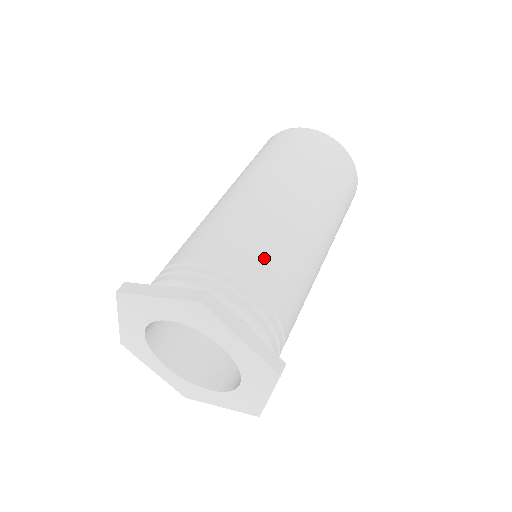
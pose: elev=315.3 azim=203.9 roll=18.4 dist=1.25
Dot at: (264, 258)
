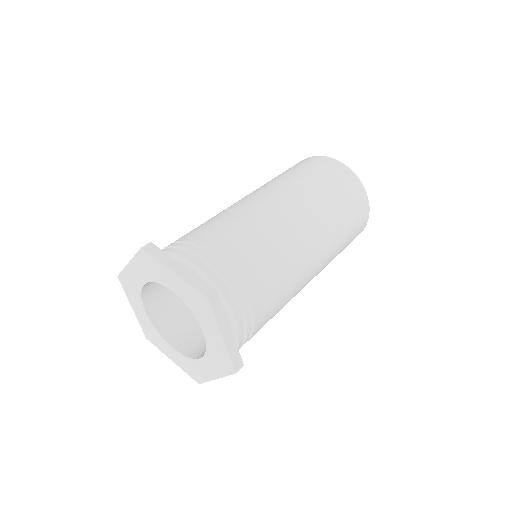
Dot at: (266, 275)
